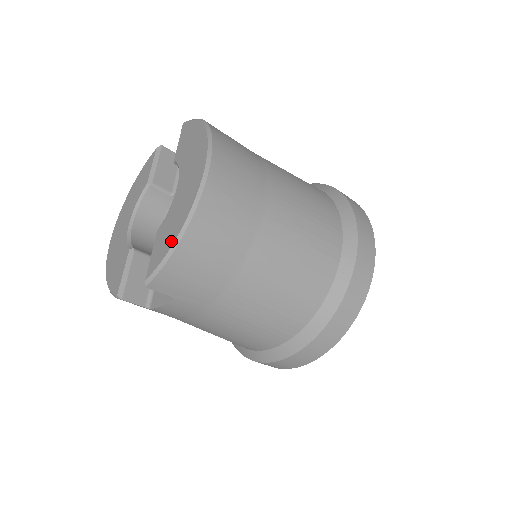
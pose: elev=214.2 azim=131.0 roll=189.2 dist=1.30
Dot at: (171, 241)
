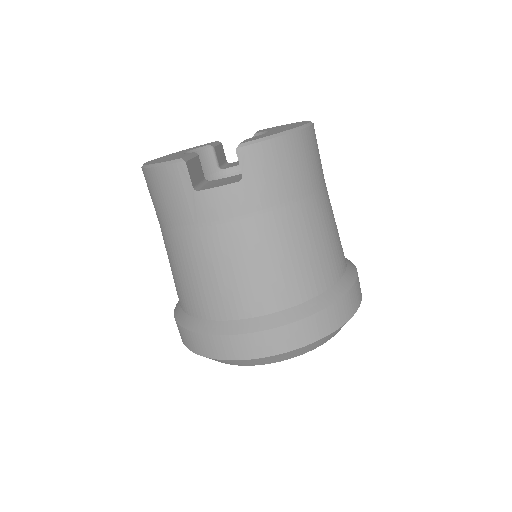
Dot at: (277, 132)
